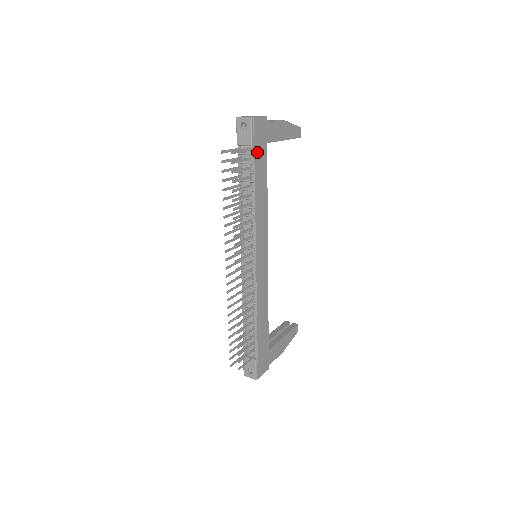
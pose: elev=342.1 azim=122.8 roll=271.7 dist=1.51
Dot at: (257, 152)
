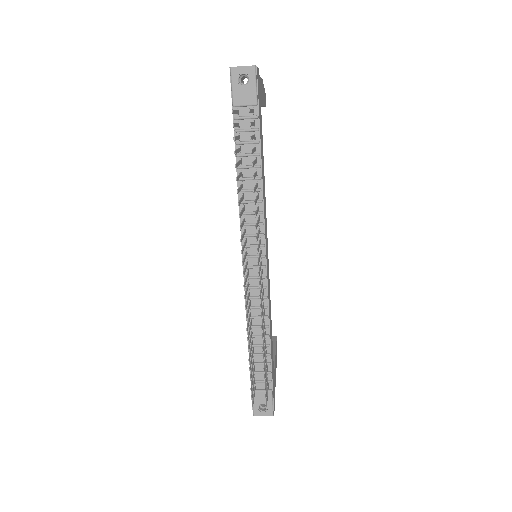
Dot at: (259, 115)
